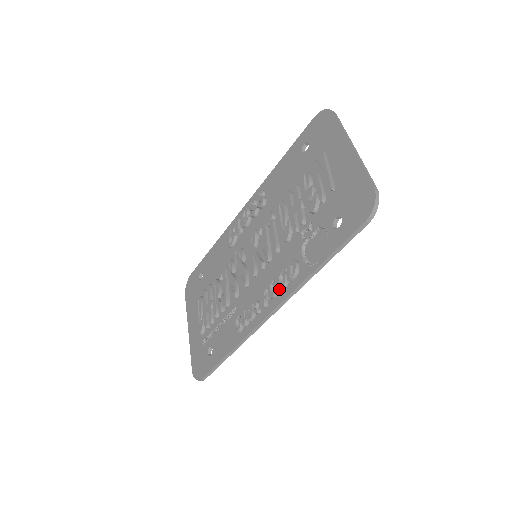
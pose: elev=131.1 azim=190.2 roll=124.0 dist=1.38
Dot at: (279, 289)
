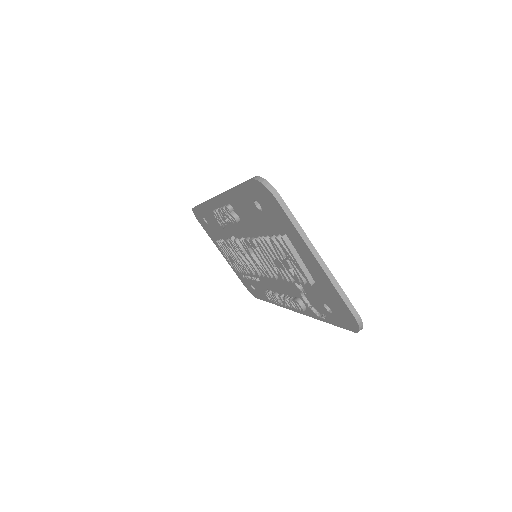
Dot at: occluded
